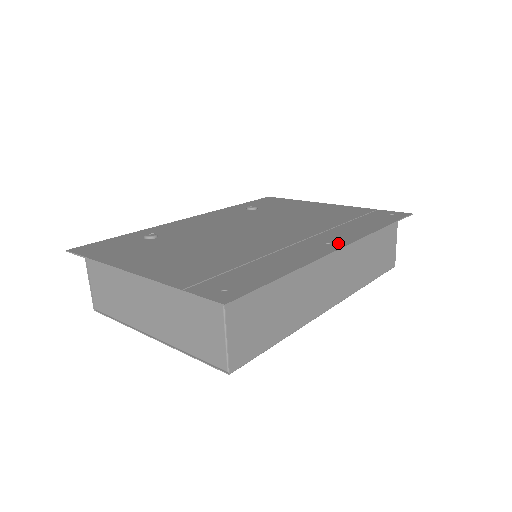
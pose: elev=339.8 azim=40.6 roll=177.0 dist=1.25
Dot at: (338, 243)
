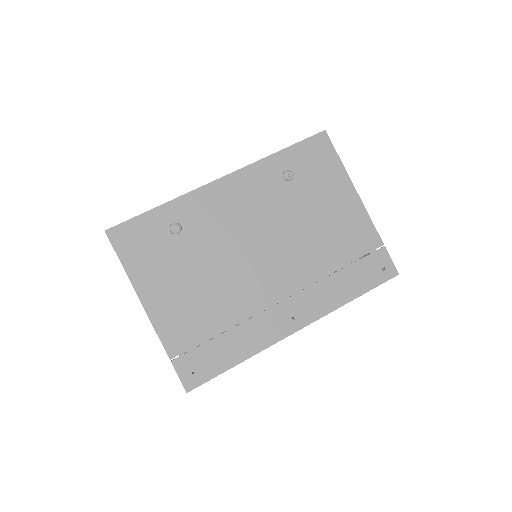
Dot at: (299, 321)
